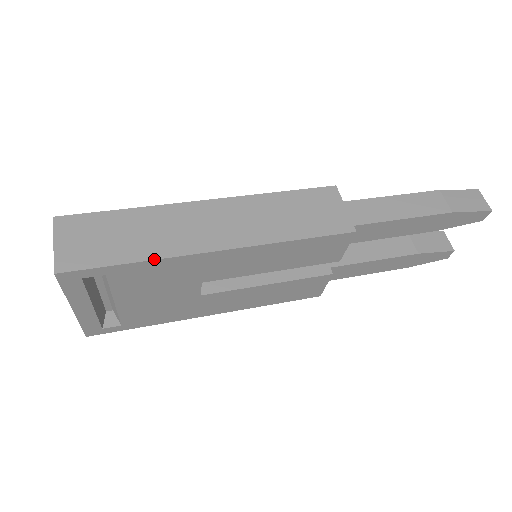
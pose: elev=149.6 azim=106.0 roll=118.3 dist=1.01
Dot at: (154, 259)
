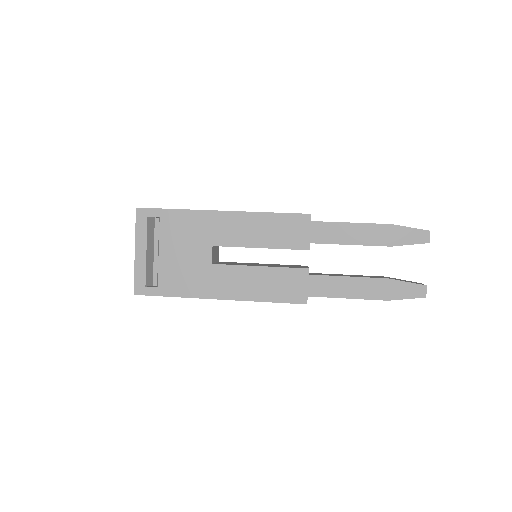
Dot at: (187, 209)
